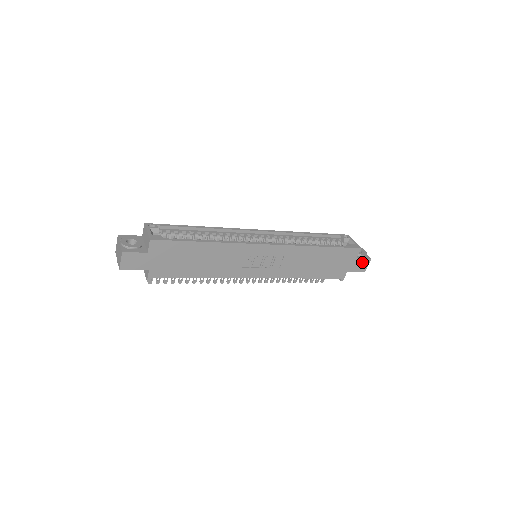
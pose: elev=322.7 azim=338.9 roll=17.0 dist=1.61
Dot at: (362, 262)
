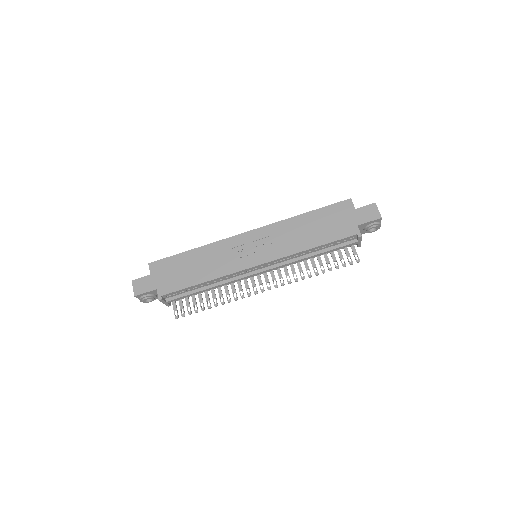
Dot at: (367, 210)
